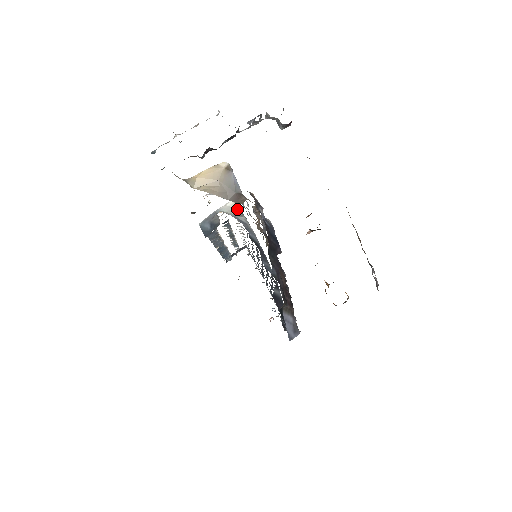
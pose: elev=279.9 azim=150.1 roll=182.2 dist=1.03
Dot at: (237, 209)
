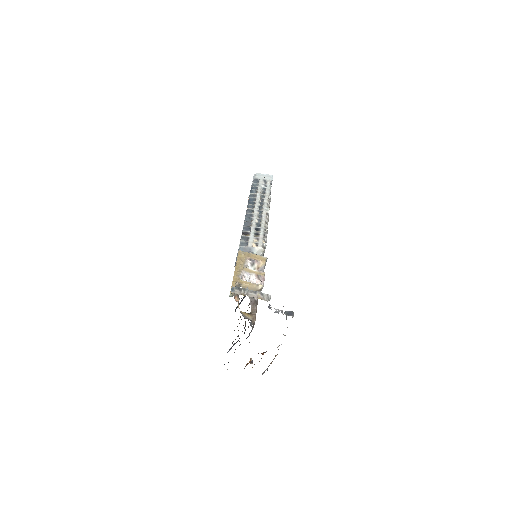
Dot at: (262, 253)
